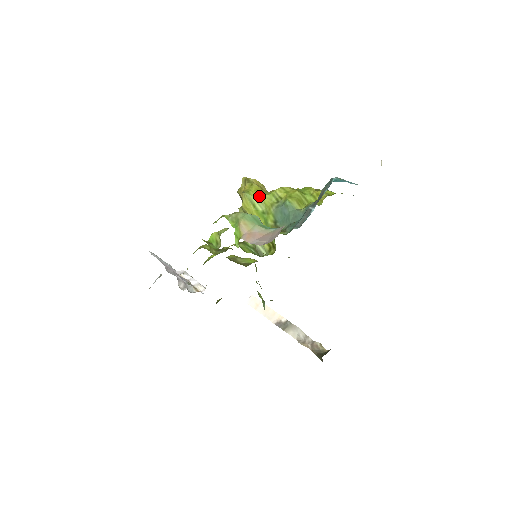
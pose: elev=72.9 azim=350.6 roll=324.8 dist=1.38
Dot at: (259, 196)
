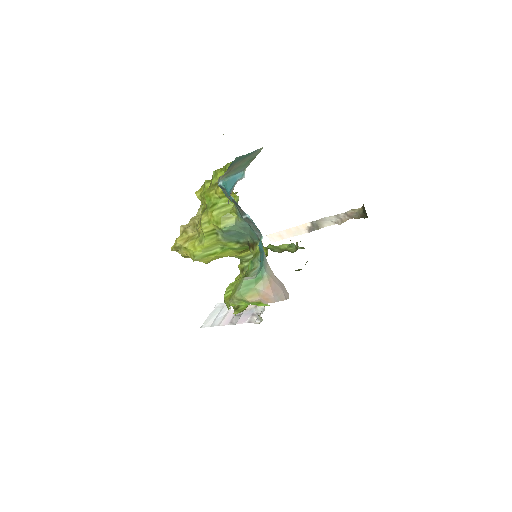
Dot at: (203, 248)
